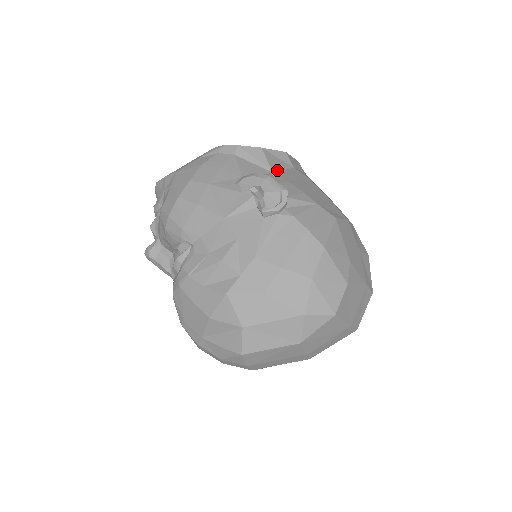
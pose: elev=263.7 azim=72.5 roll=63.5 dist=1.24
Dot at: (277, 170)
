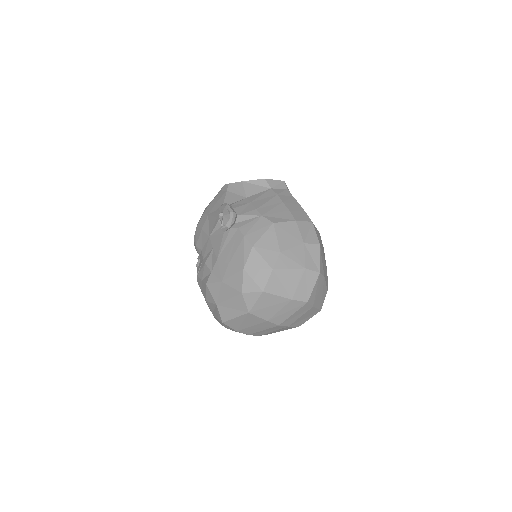
Dot at: (251, 195)
